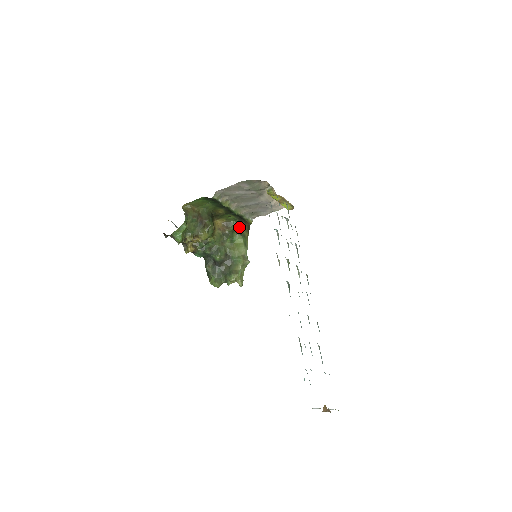
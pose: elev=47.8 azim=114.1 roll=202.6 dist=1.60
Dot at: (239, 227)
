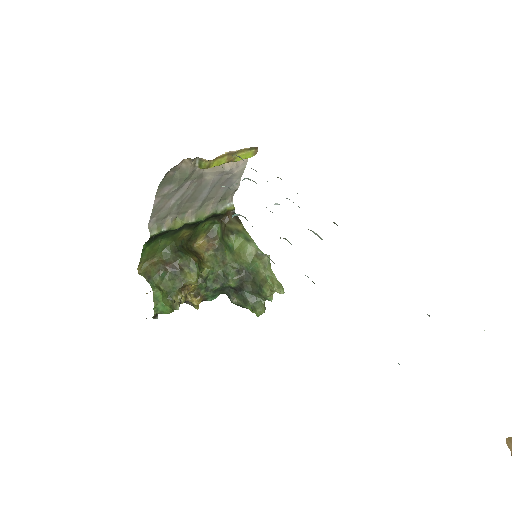
Dot at: (224, 227)
